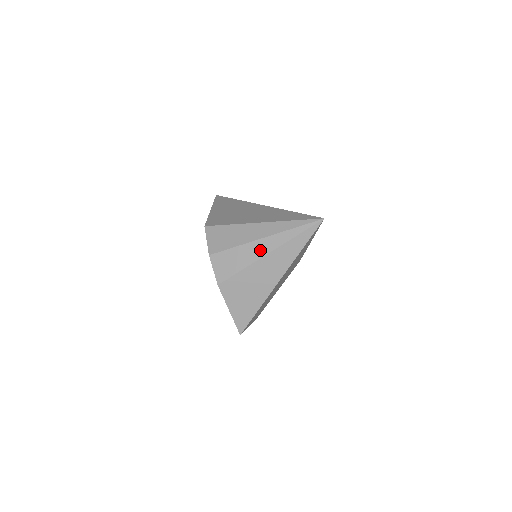
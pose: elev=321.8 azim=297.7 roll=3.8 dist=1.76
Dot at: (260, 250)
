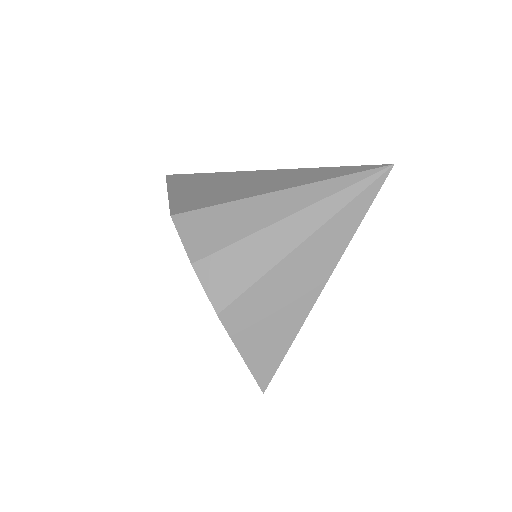
Dot at: (286, 239)
